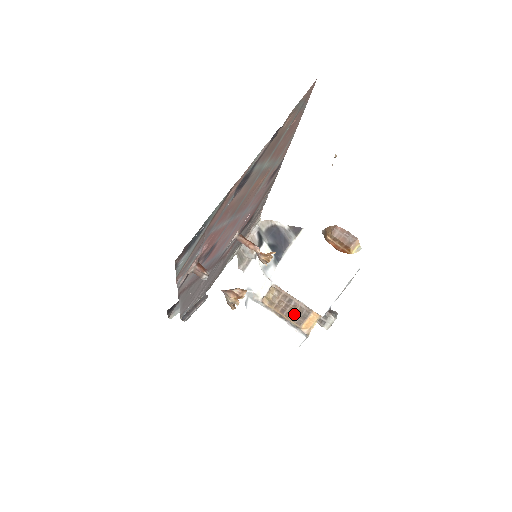
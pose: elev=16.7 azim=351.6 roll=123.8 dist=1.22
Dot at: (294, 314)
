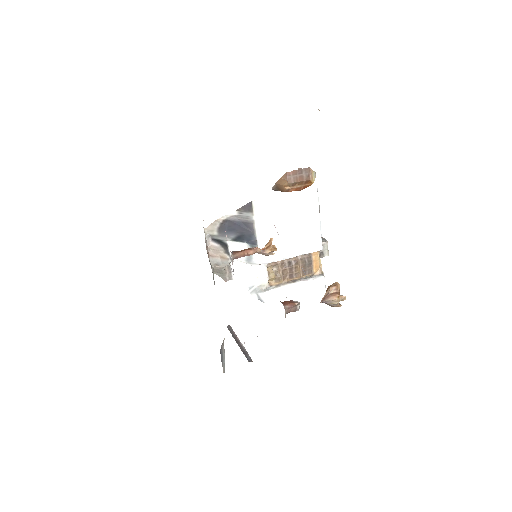
Dot at: (301, 269)
